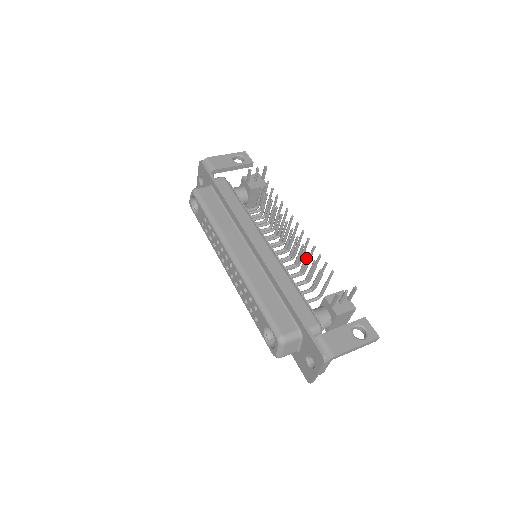
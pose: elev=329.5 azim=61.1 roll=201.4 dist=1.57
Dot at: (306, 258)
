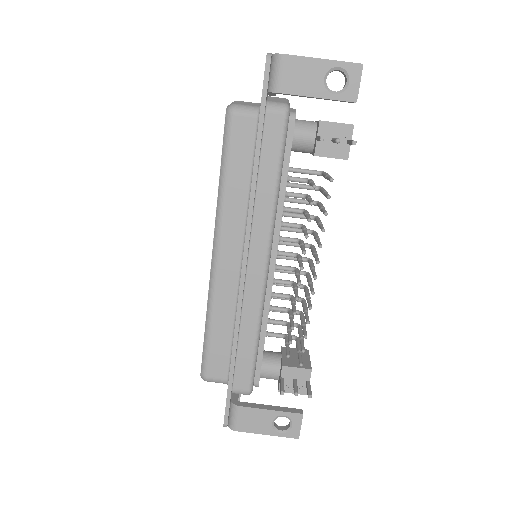
Dot at: (290, 324)
